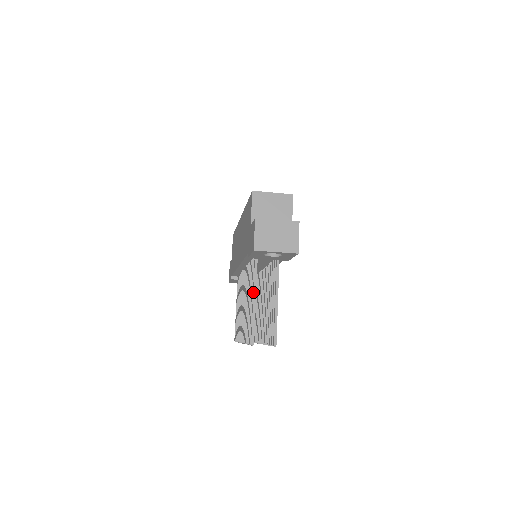
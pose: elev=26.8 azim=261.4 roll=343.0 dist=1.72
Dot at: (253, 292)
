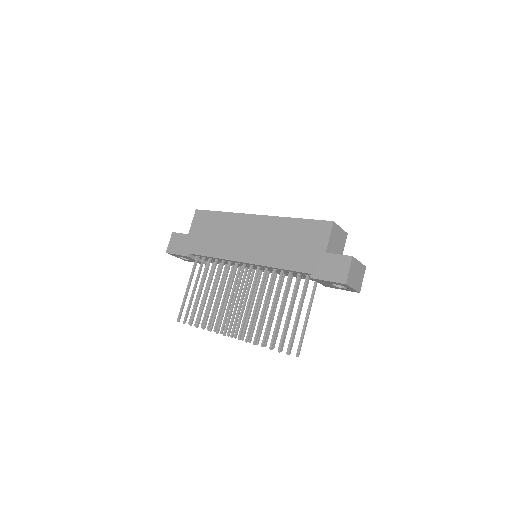
Dot at: (300, 307)
